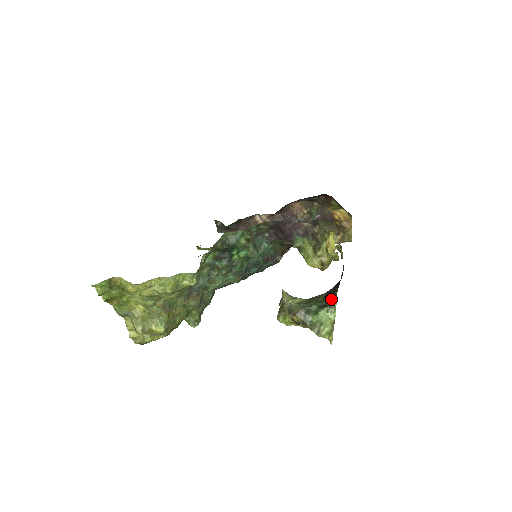
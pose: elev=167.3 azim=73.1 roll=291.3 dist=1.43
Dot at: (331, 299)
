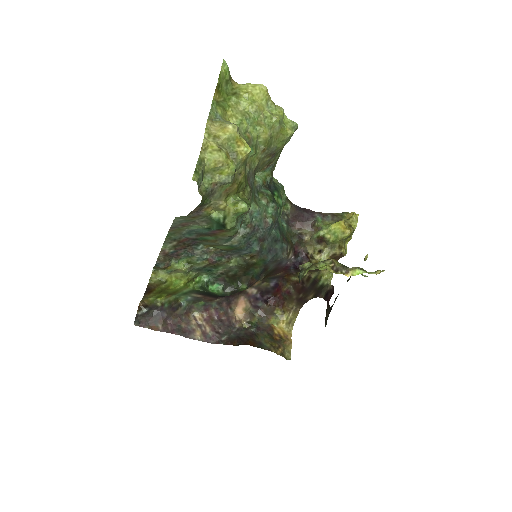
Dot at: occluded
